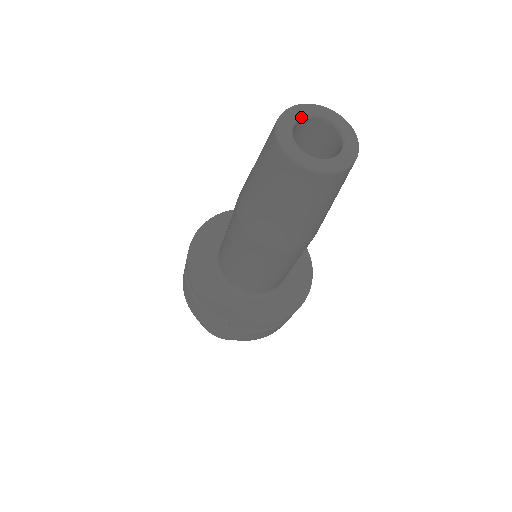
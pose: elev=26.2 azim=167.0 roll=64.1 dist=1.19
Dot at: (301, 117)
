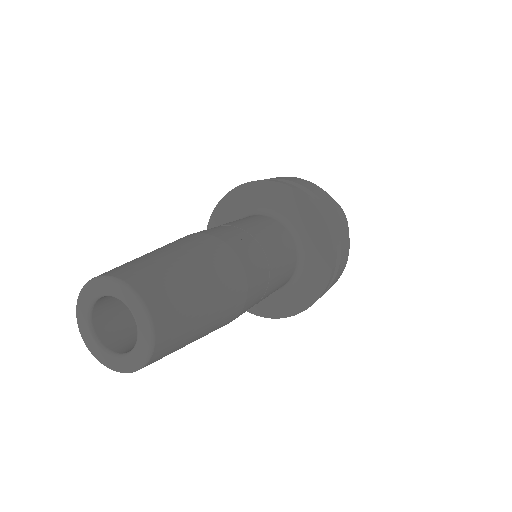
Dot at: (91, 305)
